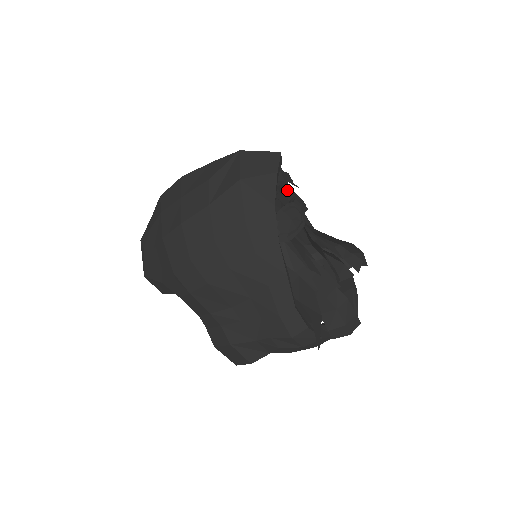
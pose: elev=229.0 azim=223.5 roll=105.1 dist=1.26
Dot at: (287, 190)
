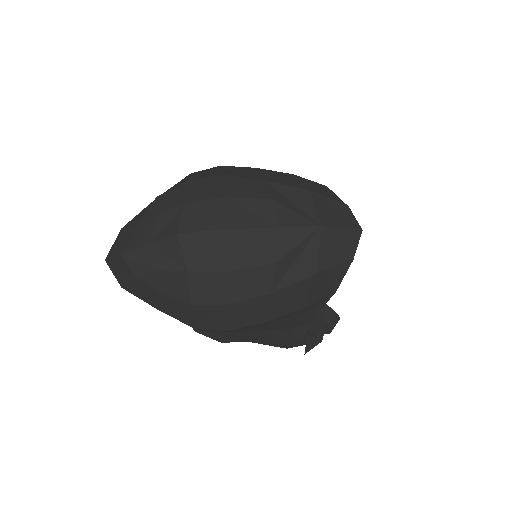
Dot at: occluded
